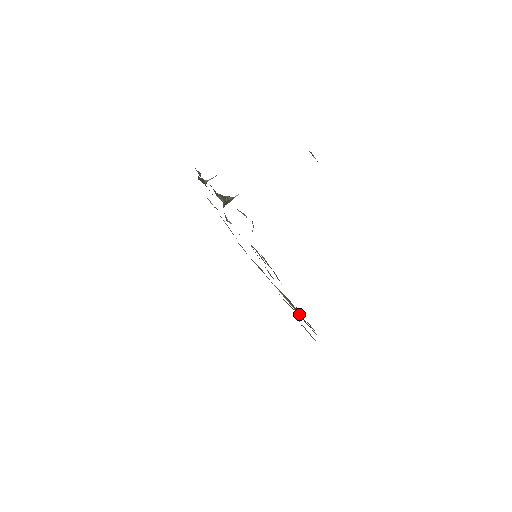
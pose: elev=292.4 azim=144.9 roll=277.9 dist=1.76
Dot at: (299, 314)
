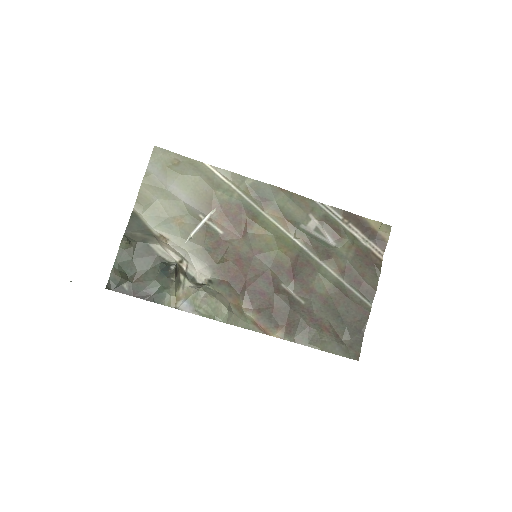
Dot at: (346, 269)
